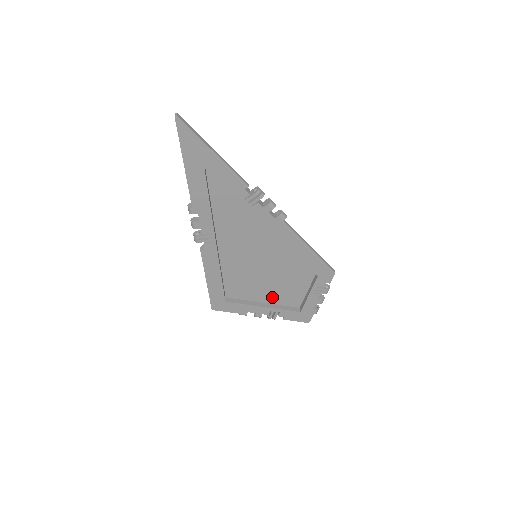
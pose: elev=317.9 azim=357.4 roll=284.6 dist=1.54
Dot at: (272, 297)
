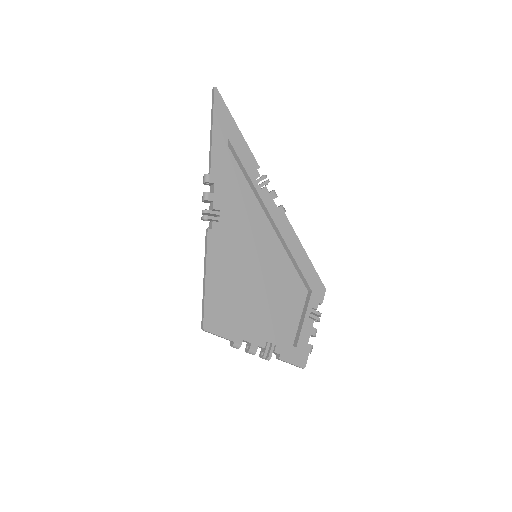
Dot at: (266, 324)
